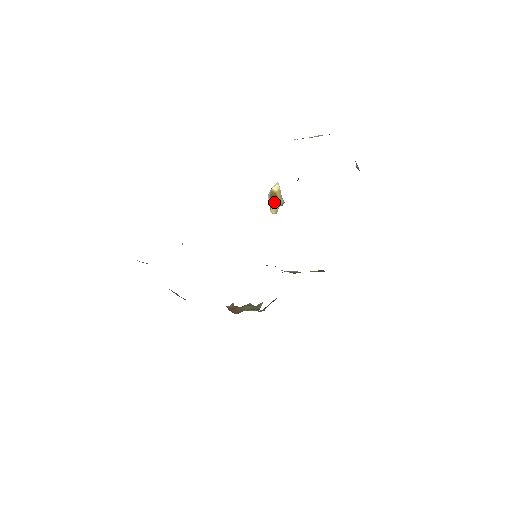
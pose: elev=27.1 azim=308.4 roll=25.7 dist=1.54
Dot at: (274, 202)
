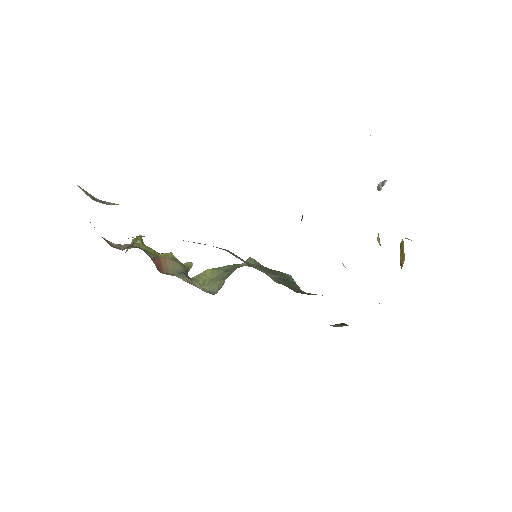
Dot at: occluded
